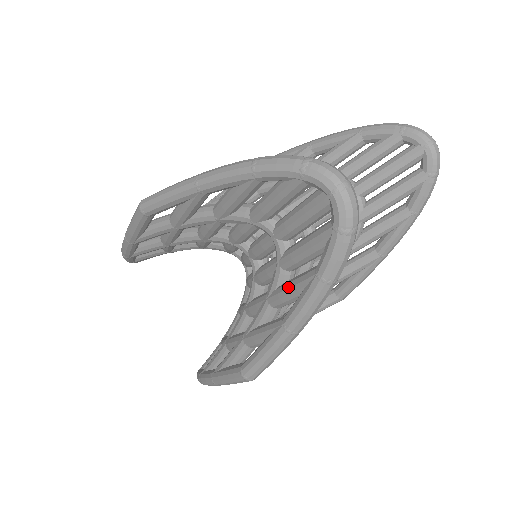
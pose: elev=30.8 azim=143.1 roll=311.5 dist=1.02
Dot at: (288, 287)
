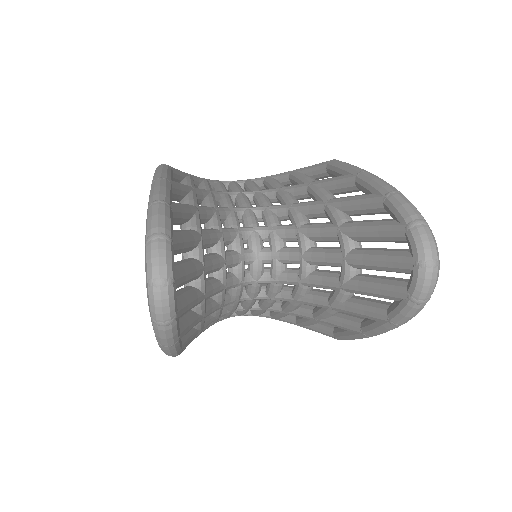
Dot at: occluded
